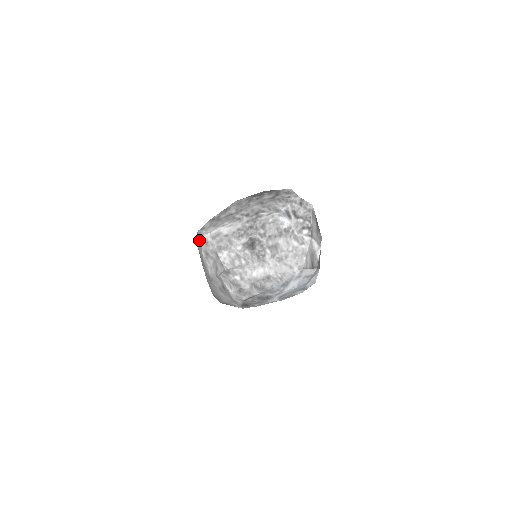
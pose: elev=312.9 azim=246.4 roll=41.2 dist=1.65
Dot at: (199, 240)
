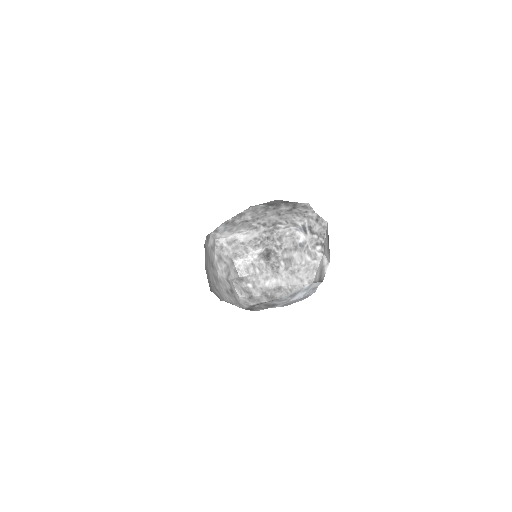
Dot at: (212, 242)
